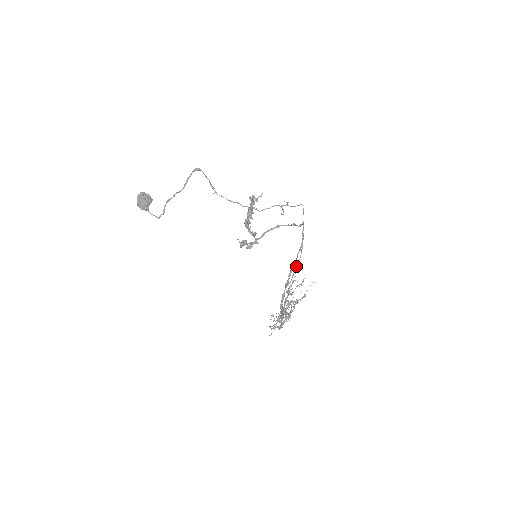
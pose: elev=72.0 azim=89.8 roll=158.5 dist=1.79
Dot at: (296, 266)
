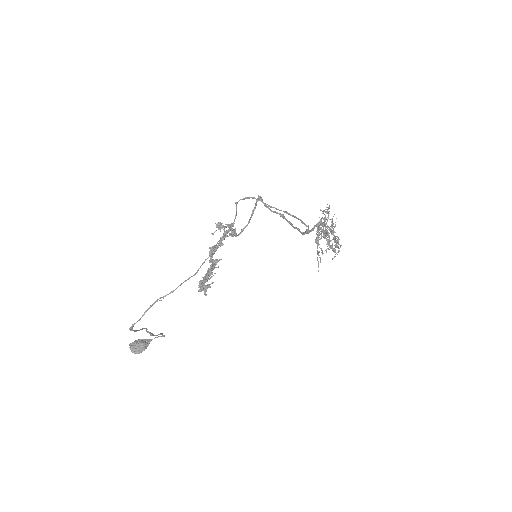
Dot at: occluded
